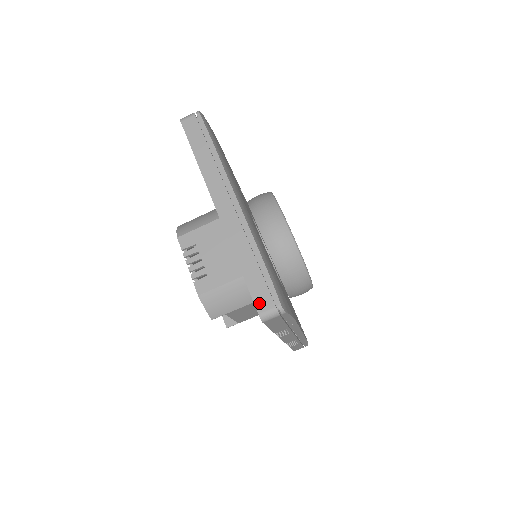
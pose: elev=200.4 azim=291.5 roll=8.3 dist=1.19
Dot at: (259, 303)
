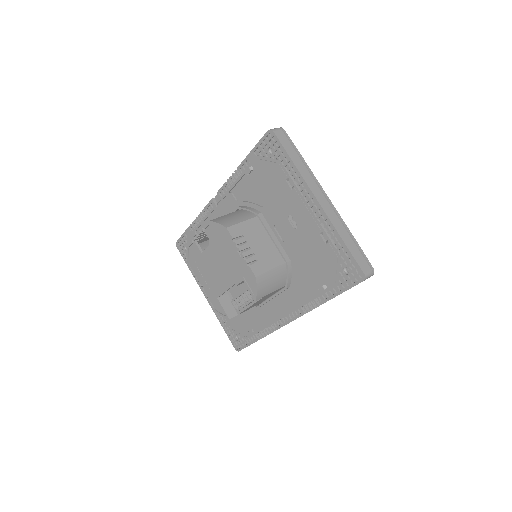
Dot at: (362, 267)
